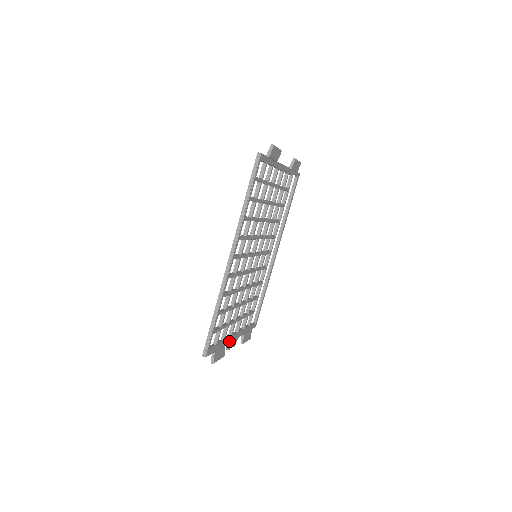
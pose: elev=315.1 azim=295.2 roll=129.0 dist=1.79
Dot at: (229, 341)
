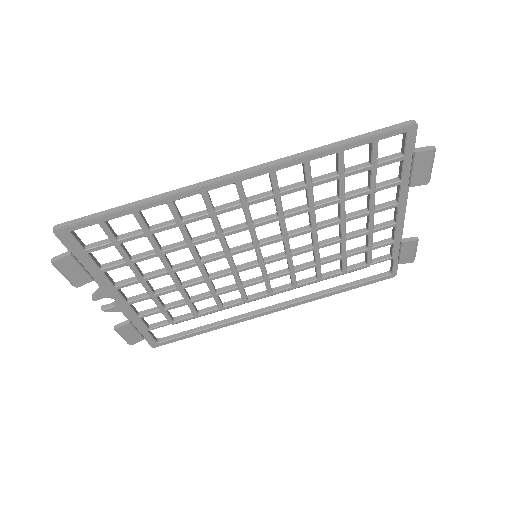
Dot at: (106, 288)
